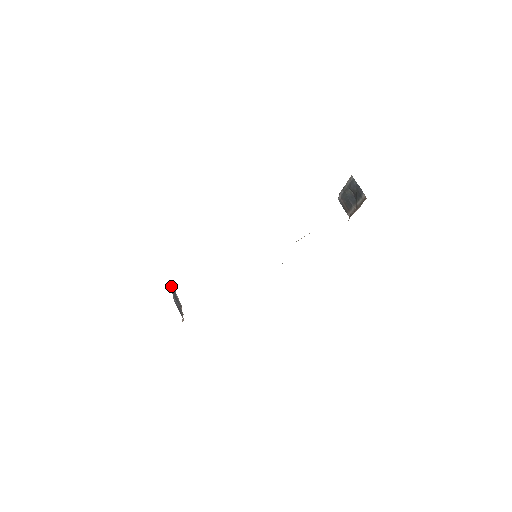
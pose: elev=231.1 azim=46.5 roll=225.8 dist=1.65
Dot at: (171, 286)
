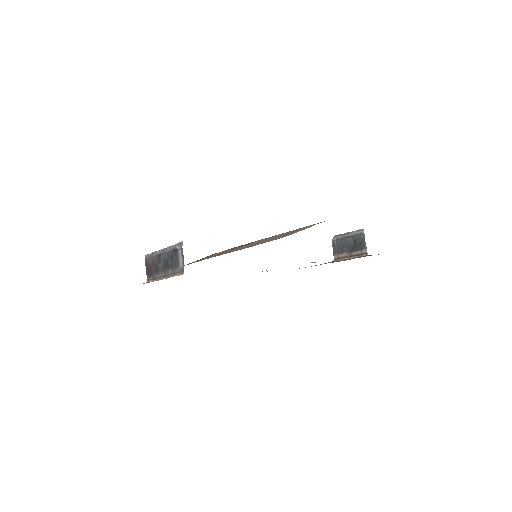
Dot at: (176, 248)
